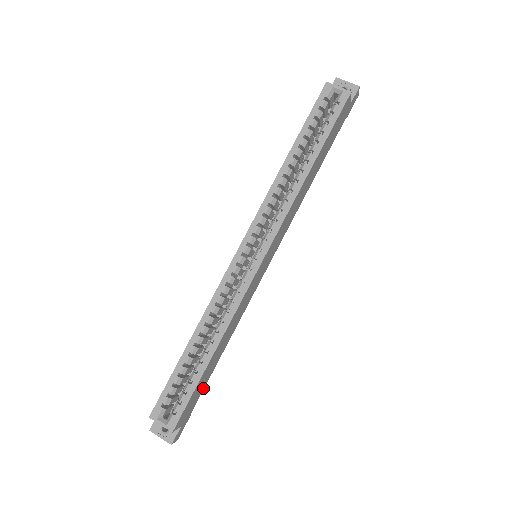
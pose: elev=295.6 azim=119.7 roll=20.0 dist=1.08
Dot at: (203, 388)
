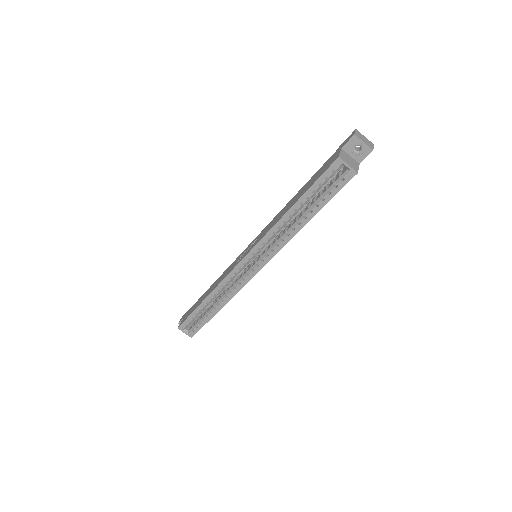
Dot at: occluded
